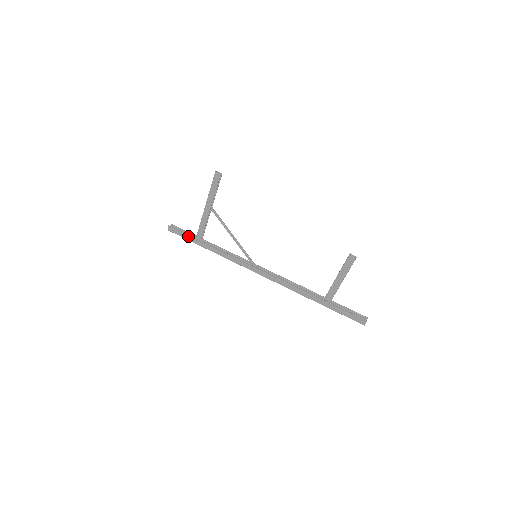
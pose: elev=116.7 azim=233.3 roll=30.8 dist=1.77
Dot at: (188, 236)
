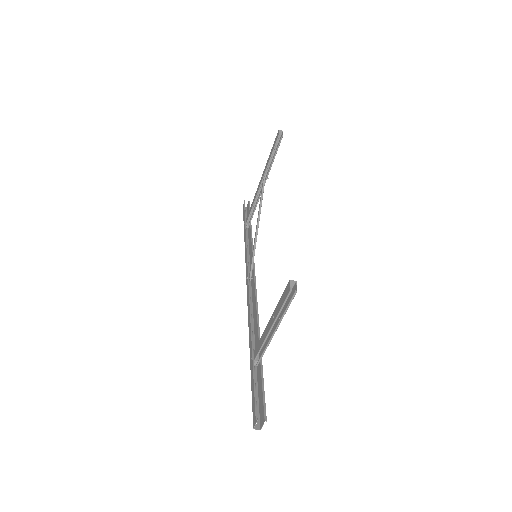
Dot at: (245, 215)
